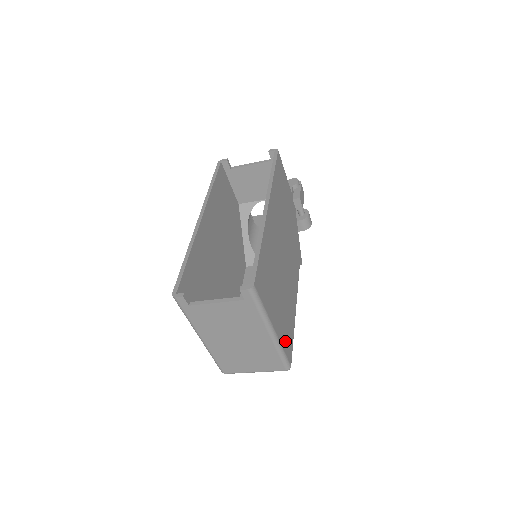
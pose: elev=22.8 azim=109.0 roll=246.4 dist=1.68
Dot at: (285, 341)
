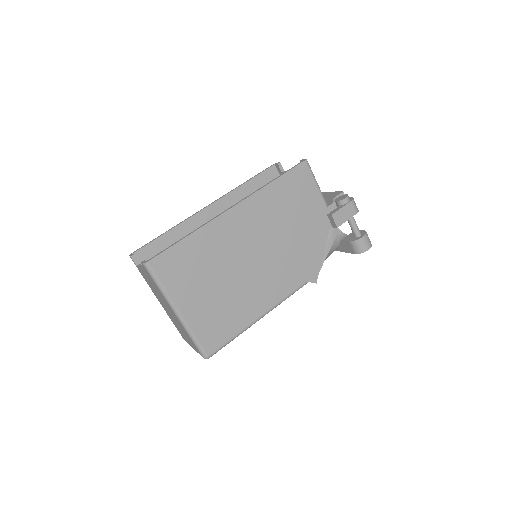
Dot at: (205, 331)
